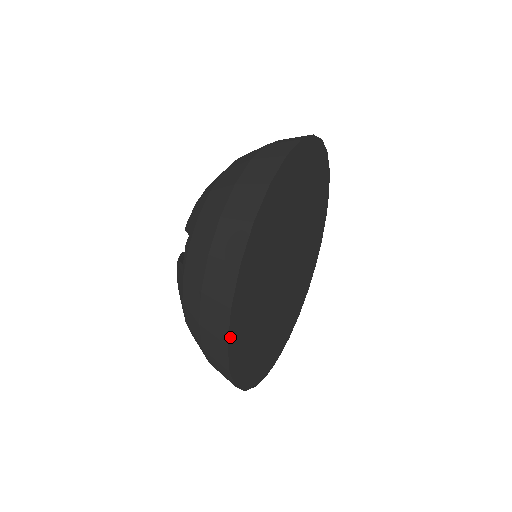
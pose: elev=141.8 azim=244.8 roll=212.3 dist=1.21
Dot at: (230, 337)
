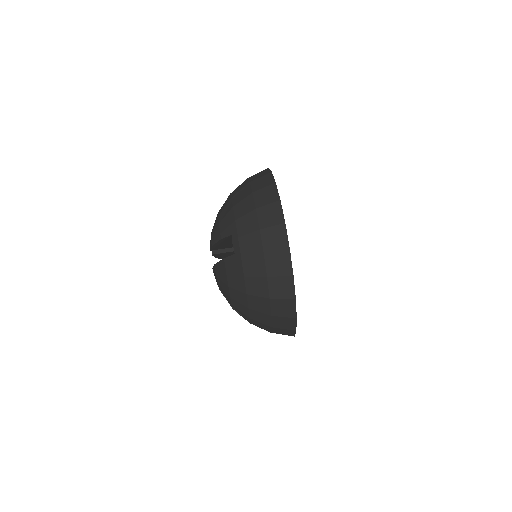
Dot at: (292, 271)
